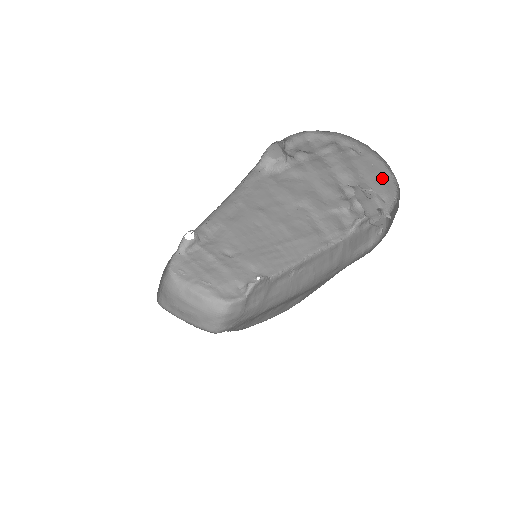
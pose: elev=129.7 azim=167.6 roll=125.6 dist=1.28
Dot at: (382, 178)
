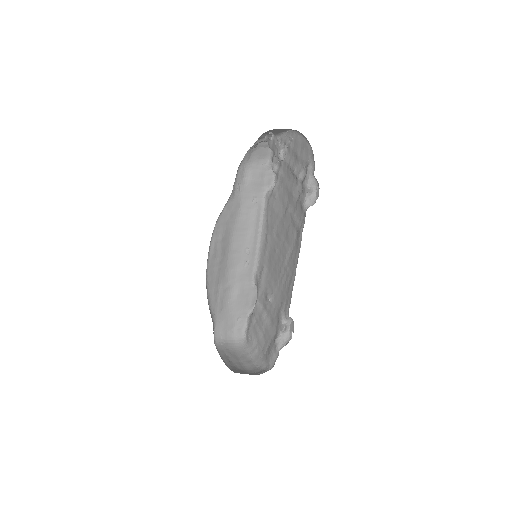
Dot at: (305, 147)
